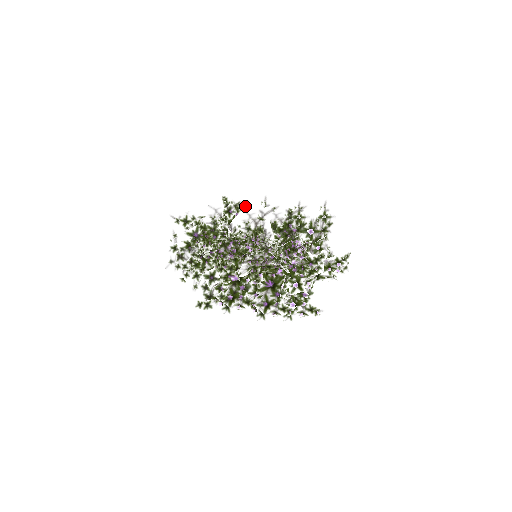
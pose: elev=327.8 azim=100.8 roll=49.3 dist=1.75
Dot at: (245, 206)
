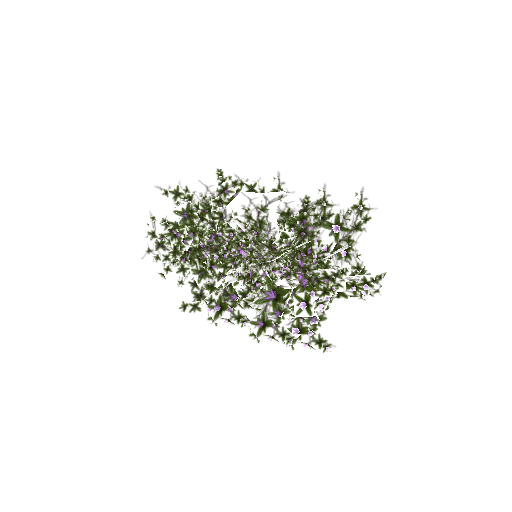
Dot at: (253, 180)
